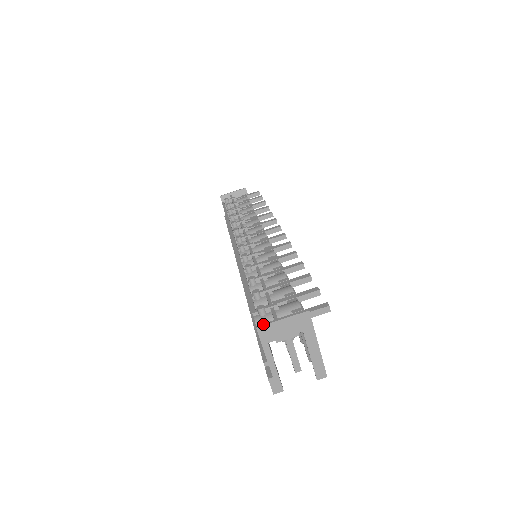
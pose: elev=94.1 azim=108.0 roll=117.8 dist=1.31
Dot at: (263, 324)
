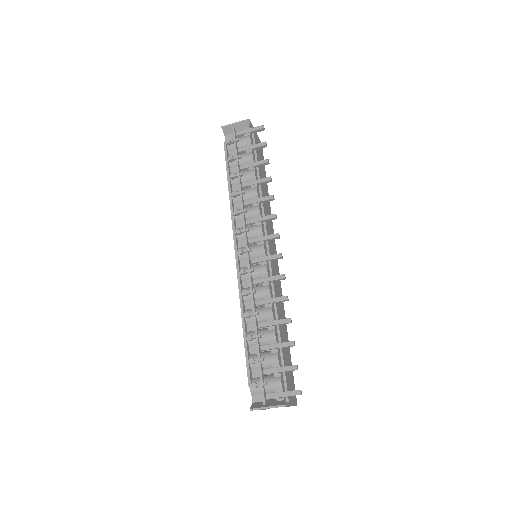
Dot at: (255, 409)
